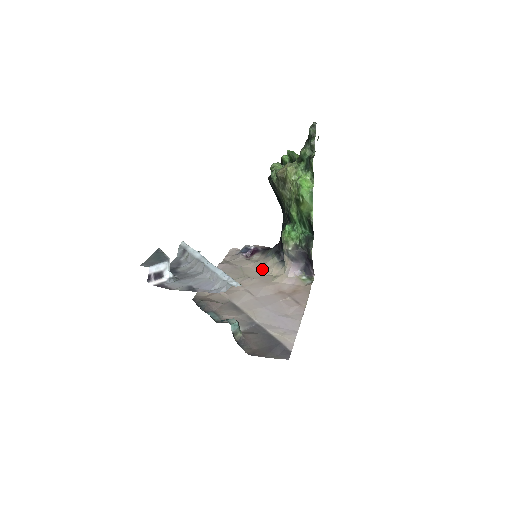
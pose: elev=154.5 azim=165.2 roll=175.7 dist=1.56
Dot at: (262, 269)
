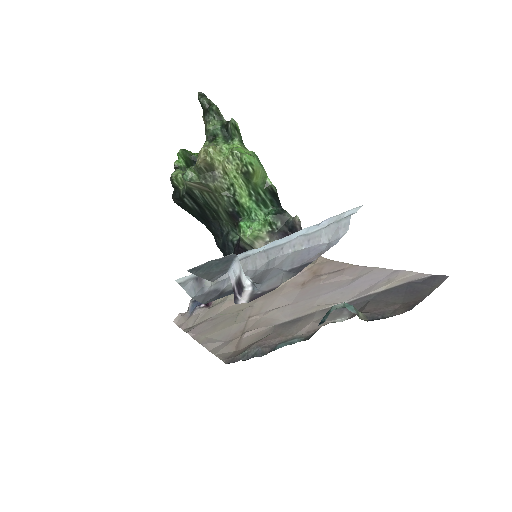
Dot at: occluded
